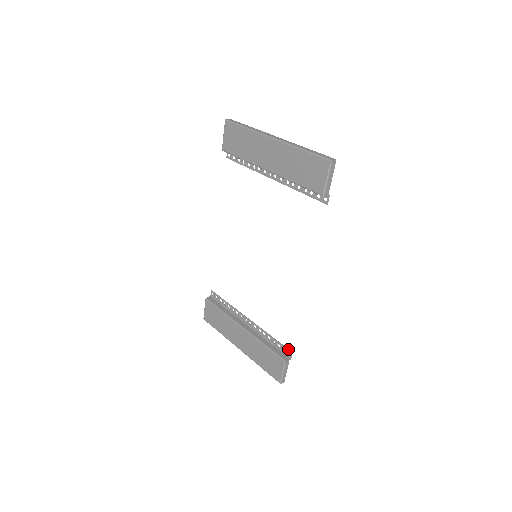
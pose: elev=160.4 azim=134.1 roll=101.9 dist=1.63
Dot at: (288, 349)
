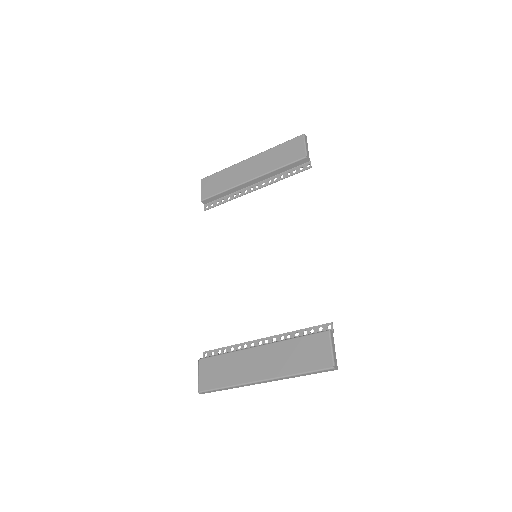
Dot at: occluded
